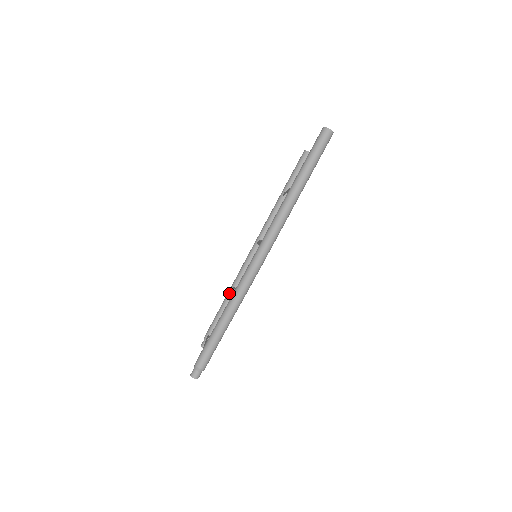
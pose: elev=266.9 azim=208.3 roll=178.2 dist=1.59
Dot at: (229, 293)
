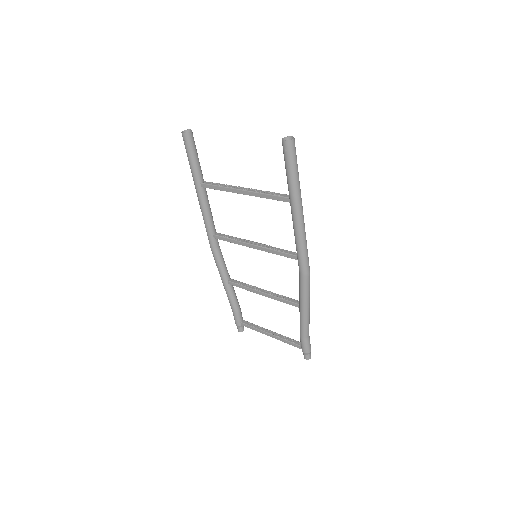
Dot at: (228, 287)
